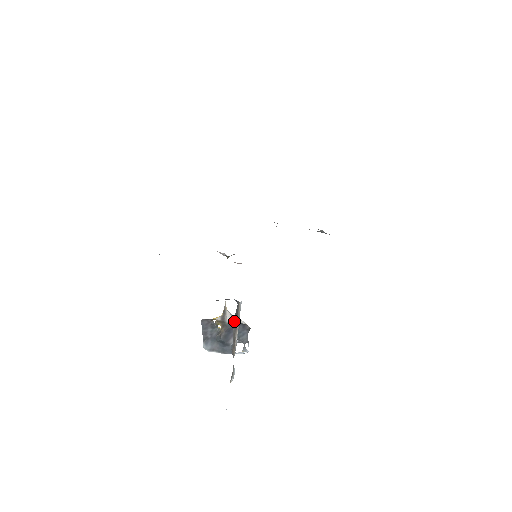
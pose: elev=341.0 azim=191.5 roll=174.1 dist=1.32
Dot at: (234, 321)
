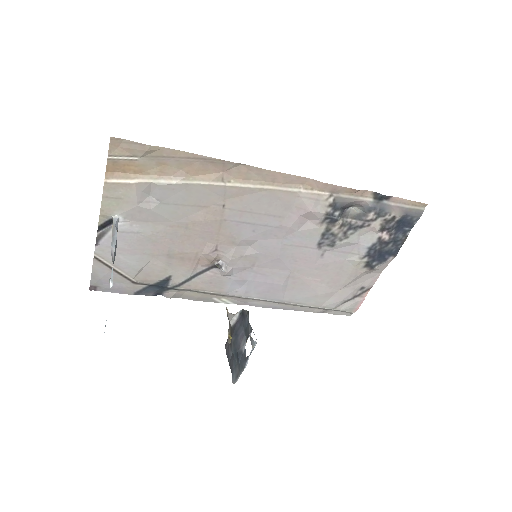
Dot at: (234, 317)
